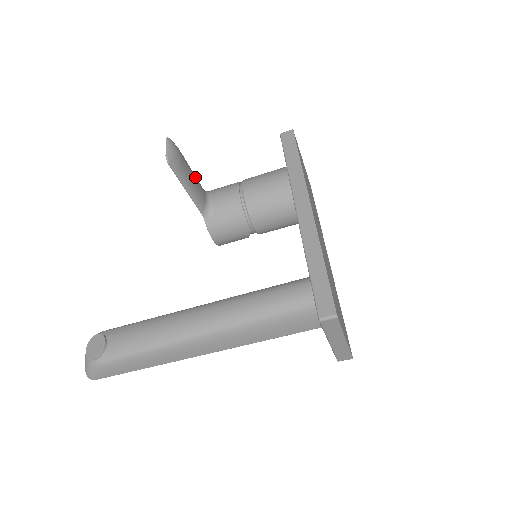
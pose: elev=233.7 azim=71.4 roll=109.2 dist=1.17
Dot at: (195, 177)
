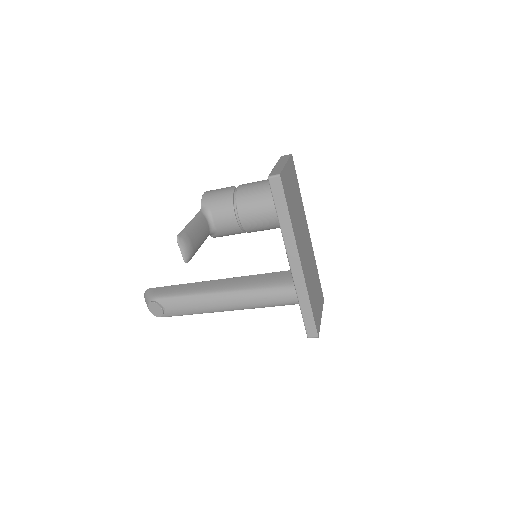
Dot at: (200, 229)
